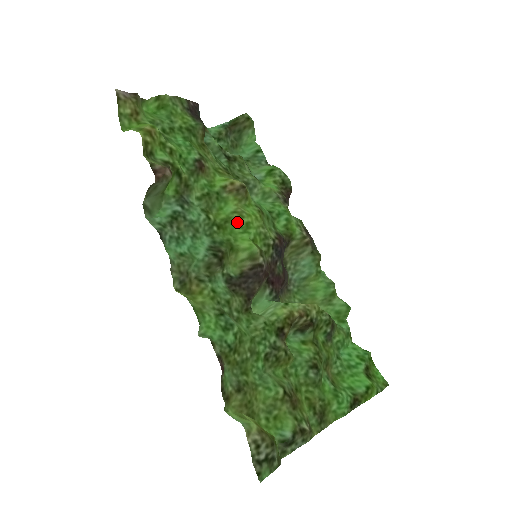
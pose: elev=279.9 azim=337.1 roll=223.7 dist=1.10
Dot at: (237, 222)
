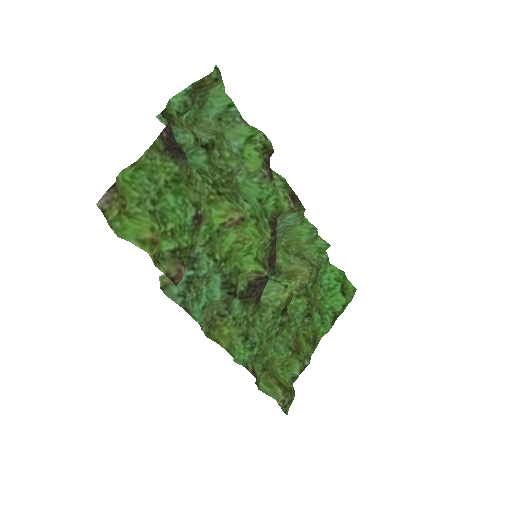
Dot at: (240, 249)
